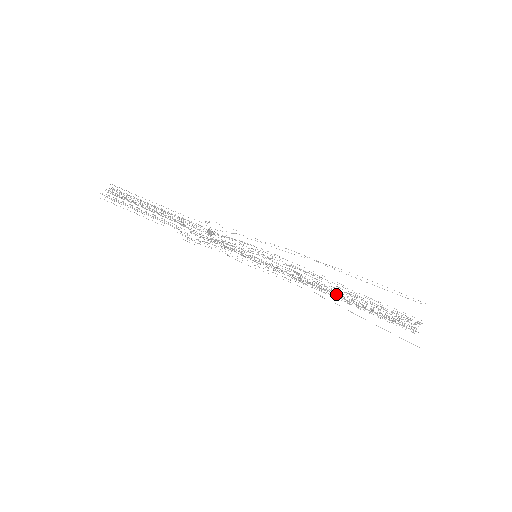
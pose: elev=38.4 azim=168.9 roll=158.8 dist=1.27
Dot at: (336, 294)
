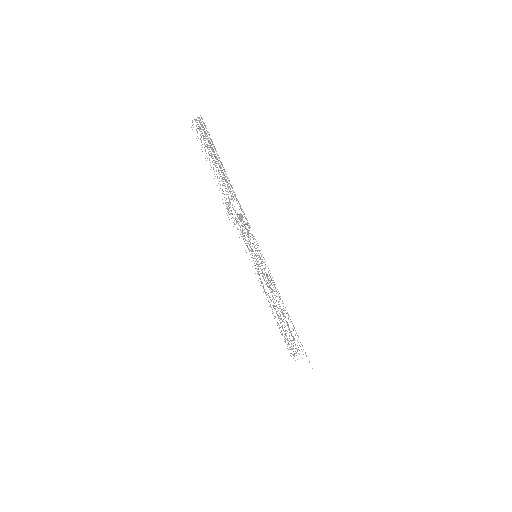
Dot at: occluded
